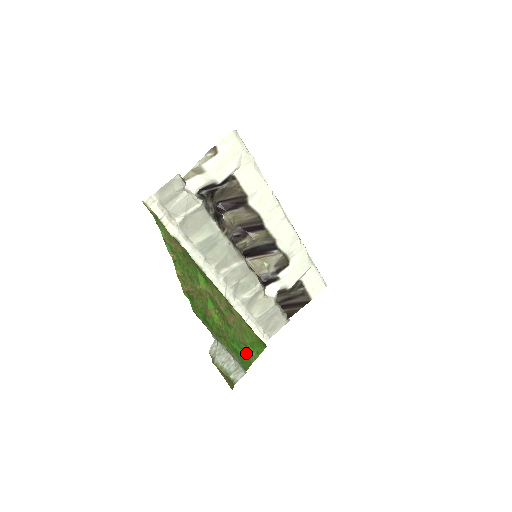
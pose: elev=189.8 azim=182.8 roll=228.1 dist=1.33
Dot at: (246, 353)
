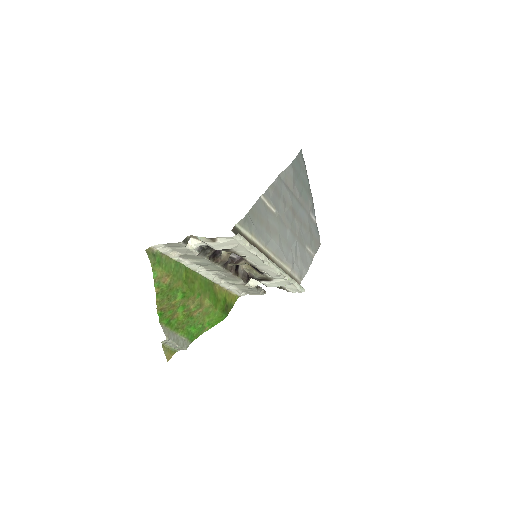
Dot at: (200, 330)
